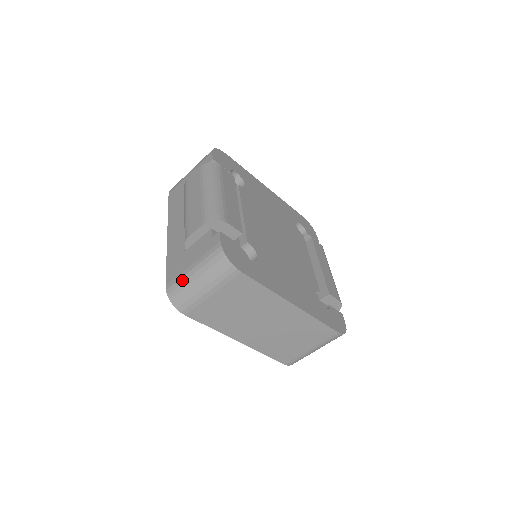
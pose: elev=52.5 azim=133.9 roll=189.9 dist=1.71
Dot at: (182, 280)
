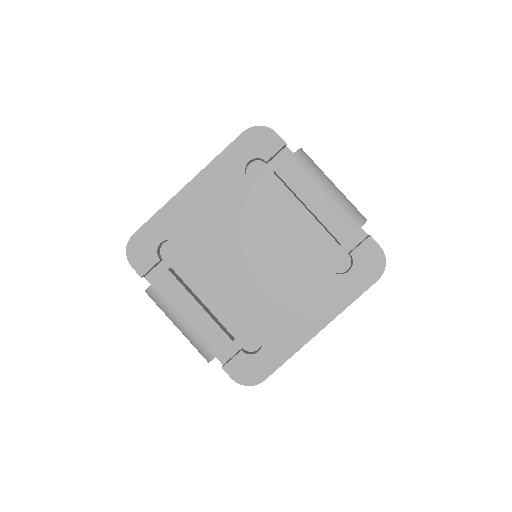
Dot at: occluded
